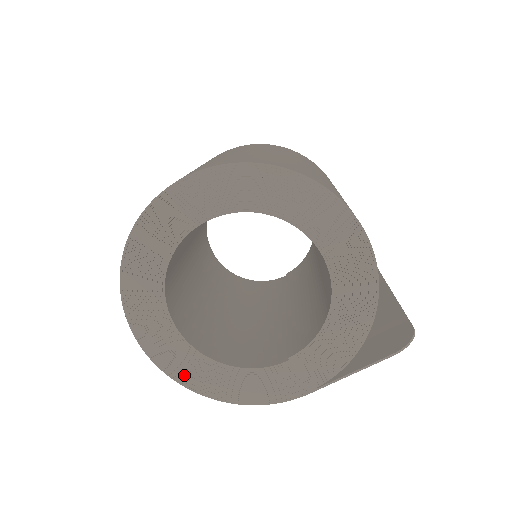
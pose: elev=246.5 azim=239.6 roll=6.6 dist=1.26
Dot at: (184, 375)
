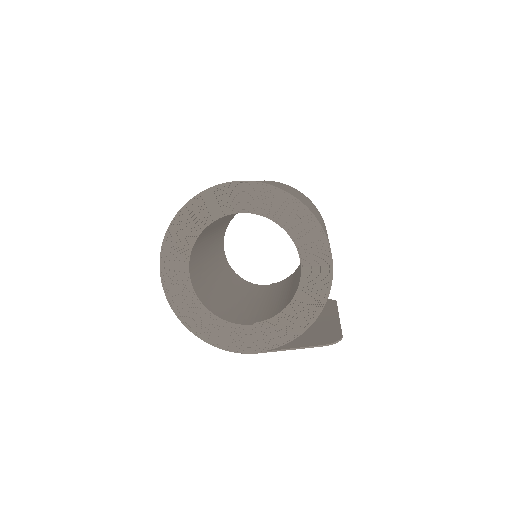
Dot at: (181, 309)
